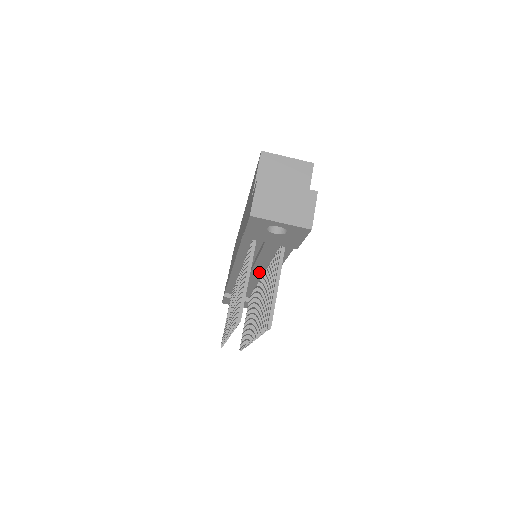
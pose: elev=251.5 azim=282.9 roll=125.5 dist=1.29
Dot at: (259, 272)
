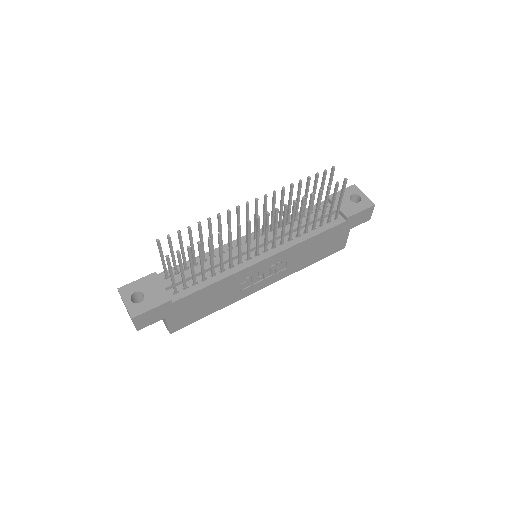
Dot at: (280, 235)
